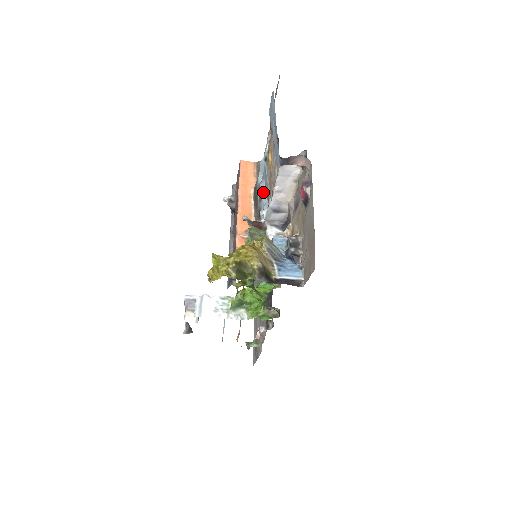
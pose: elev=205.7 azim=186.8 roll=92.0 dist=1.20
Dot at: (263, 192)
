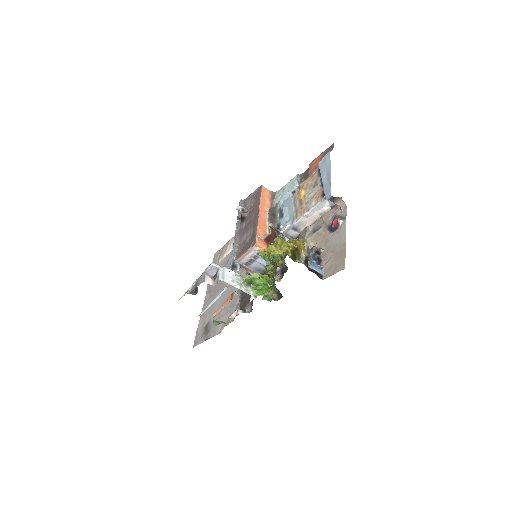
Dot at: (286, 213)
